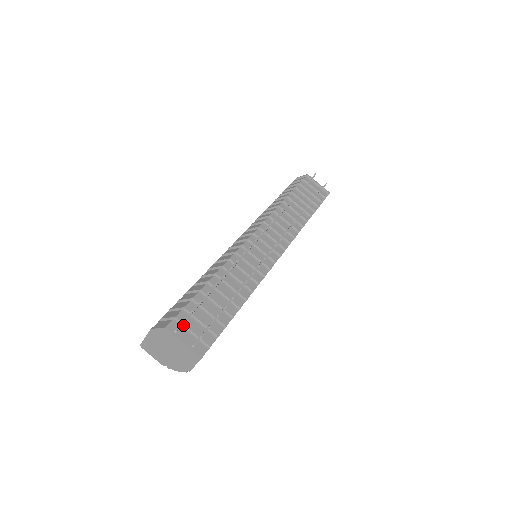
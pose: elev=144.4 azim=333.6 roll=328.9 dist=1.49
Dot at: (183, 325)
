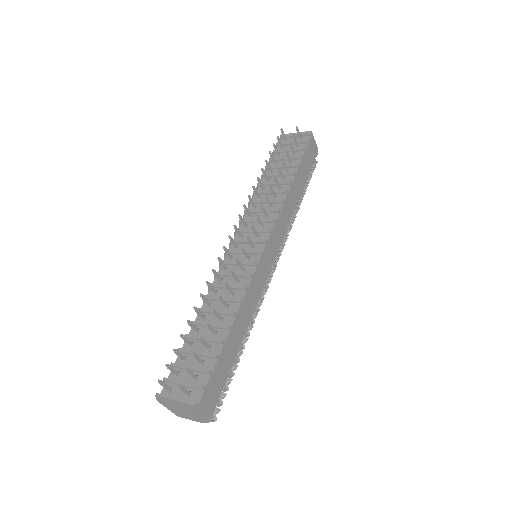
Dot at: (173, 382)
